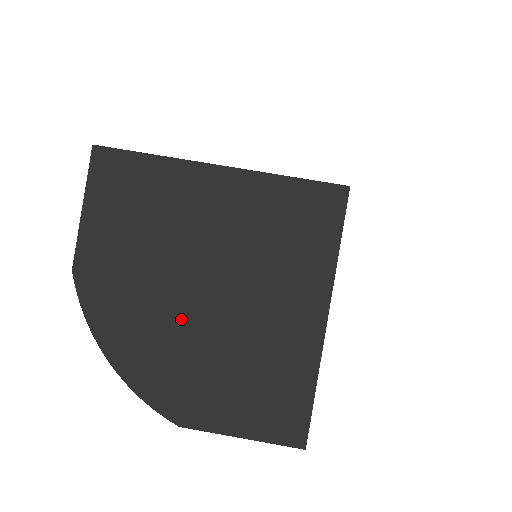
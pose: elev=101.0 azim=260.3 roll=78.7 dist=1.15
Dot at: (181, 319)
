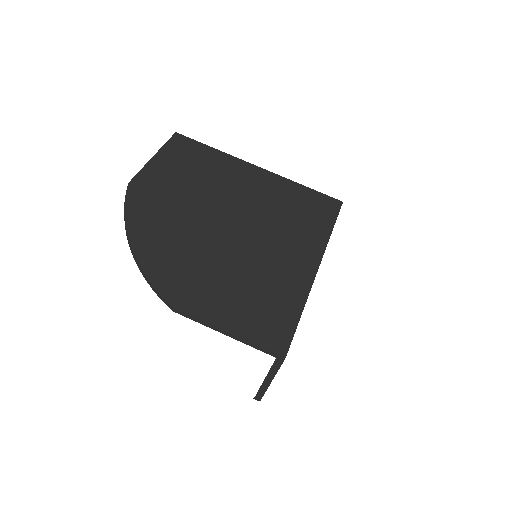
Dot at: (203, 234)
